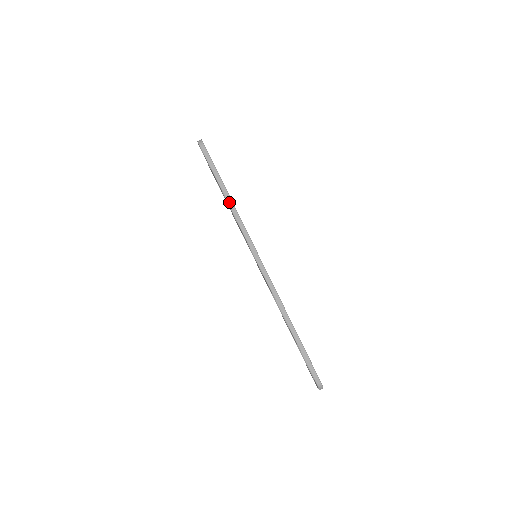
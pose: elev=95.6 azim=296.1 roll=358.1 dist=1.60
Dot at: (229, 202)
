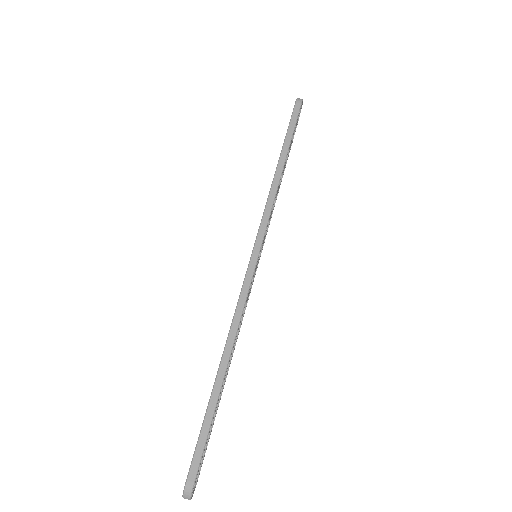
Dot at: (277, 173)
